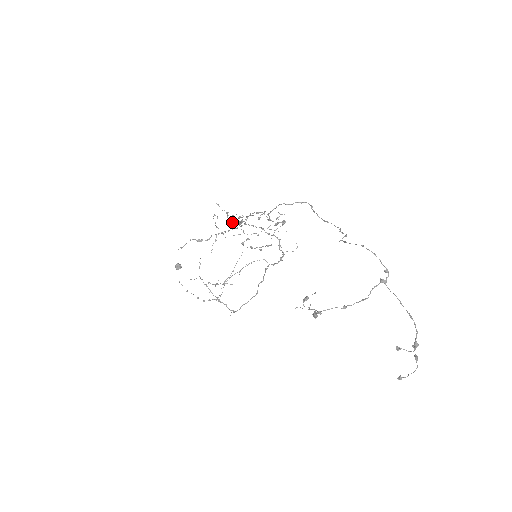
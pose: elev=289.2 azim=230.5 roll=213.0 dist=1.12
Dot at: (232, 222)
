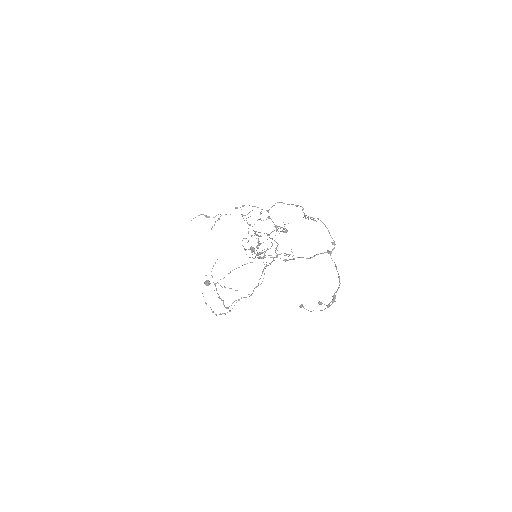
Dot at: (235, 207)
